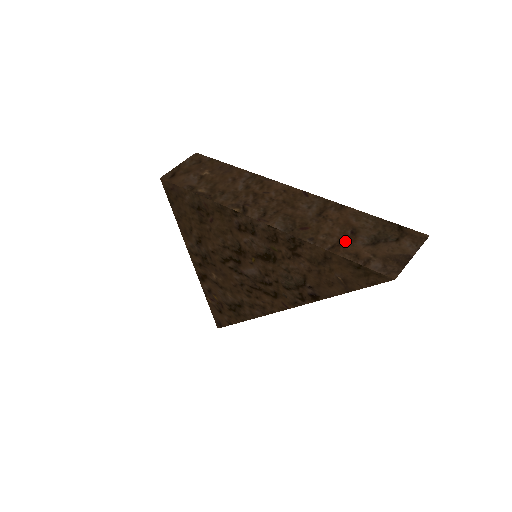
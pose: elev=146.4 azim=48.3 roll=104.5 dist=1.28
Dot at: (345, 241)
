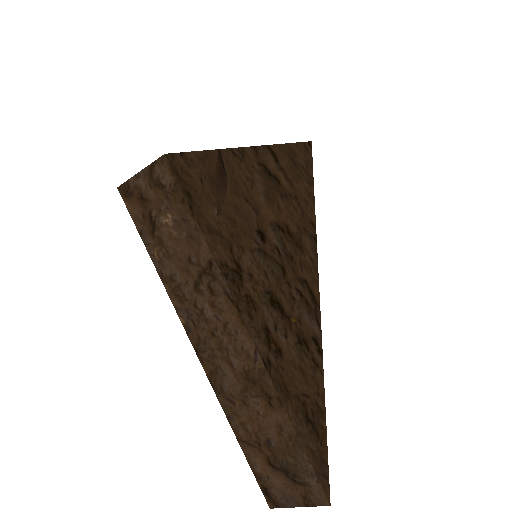
Dot at: (257, 446)
